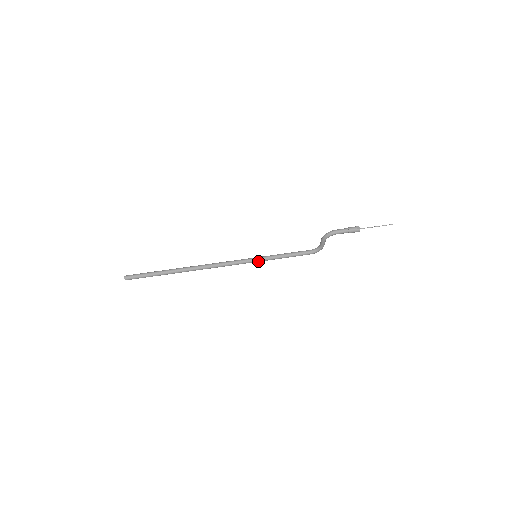
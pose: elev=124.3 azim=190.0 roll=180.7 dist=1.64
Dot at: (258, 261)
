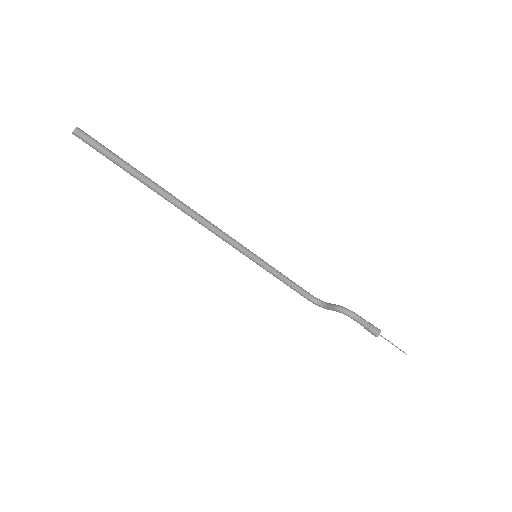
Dot at: (252, 260)
